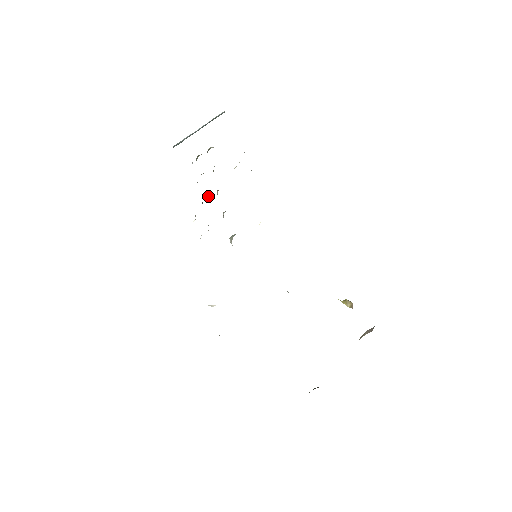
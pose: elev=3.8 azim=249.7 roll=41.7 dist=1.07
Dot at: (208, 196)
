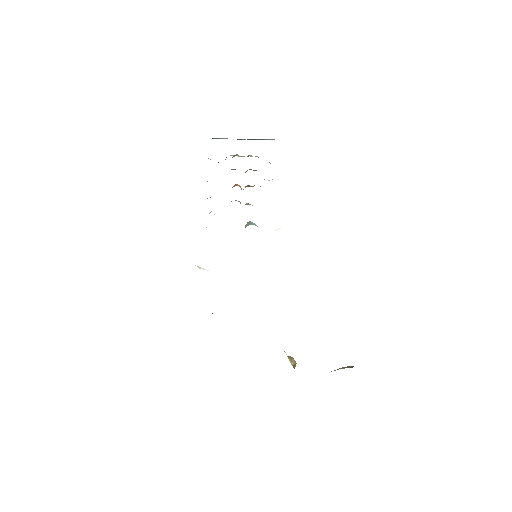
Dot at: (234, 186)
